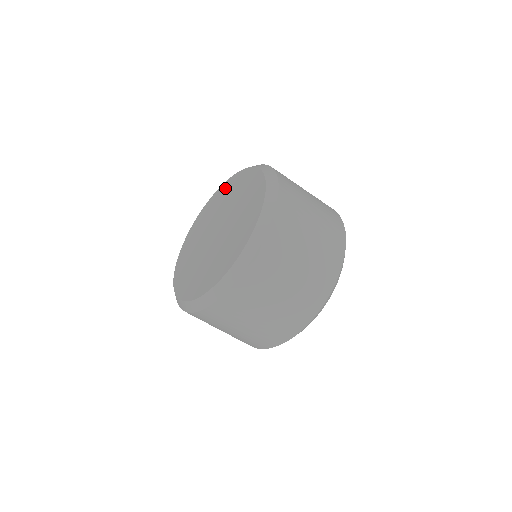
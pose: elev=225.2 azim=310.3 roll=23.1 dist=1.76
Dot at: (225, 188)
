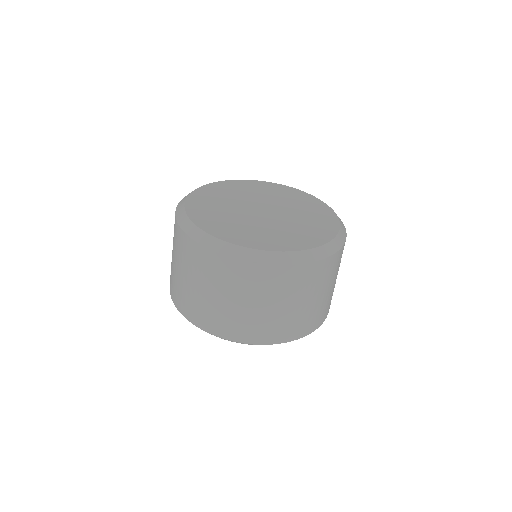
Dot at: (315, 203)
